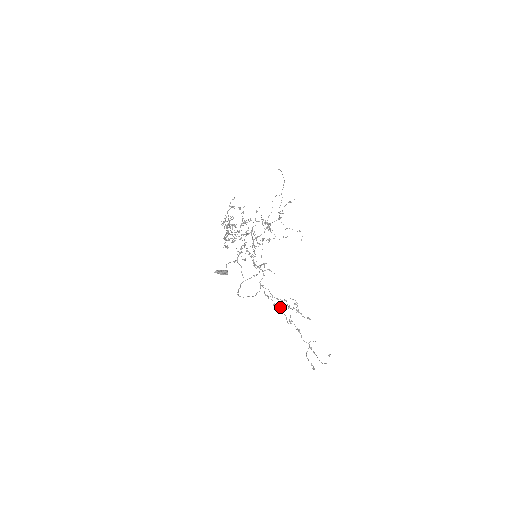
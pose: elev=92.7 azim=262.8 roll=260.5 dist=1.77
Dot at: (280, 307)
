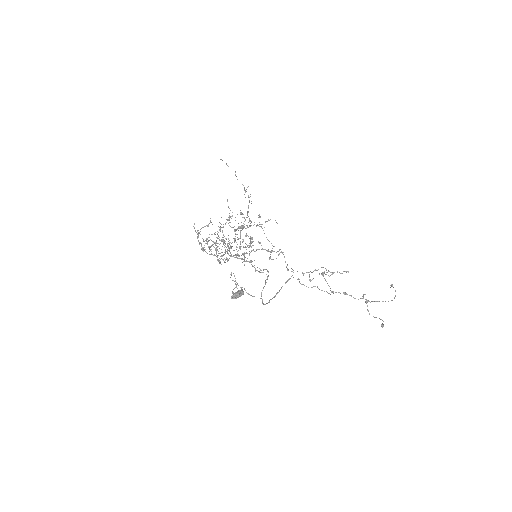
Dot at: (313, 286)
